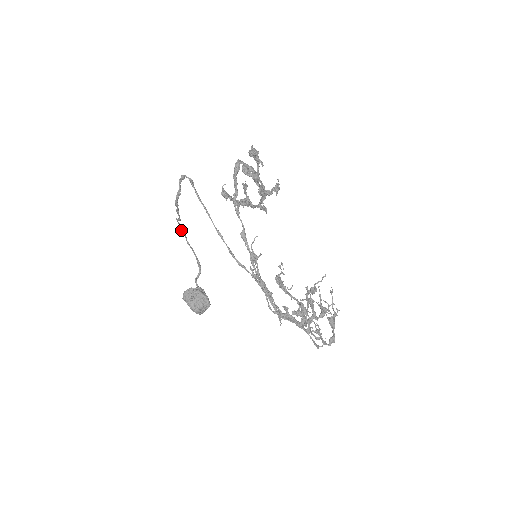
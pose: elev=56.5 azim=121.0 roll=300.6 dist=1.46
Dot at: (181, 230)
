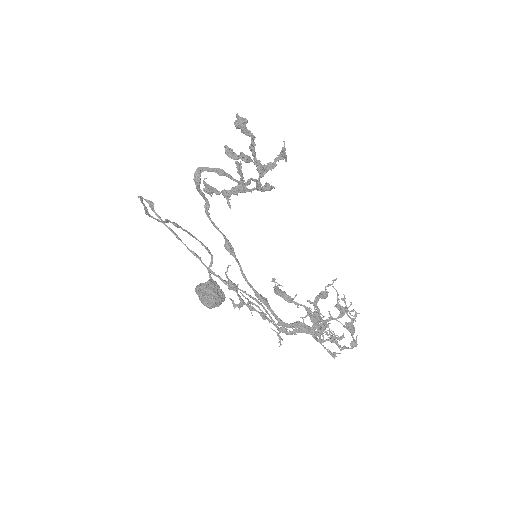
Dot at: (177, 227)
